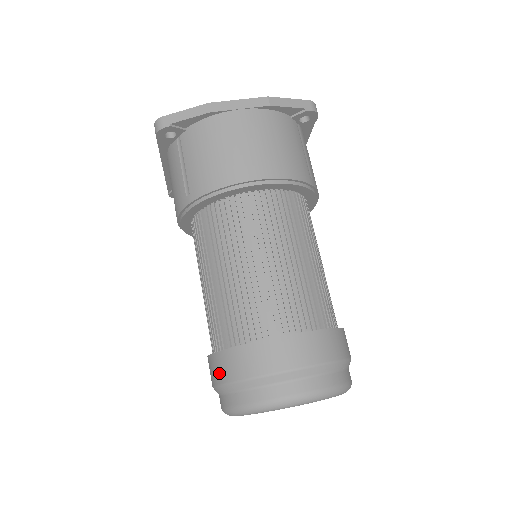
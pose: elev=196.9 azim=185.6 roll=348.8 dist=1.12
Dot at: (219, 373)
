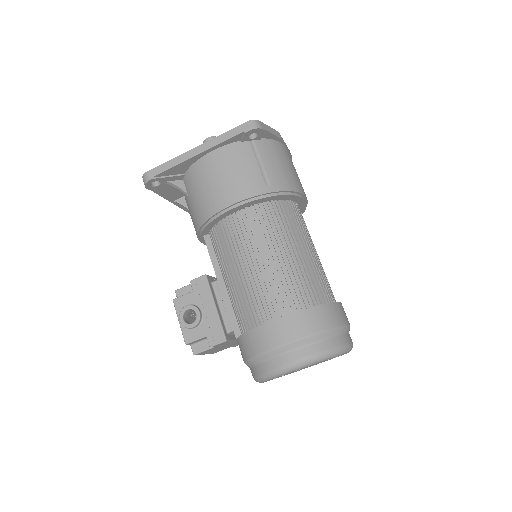
Dot at: (309, 326)
